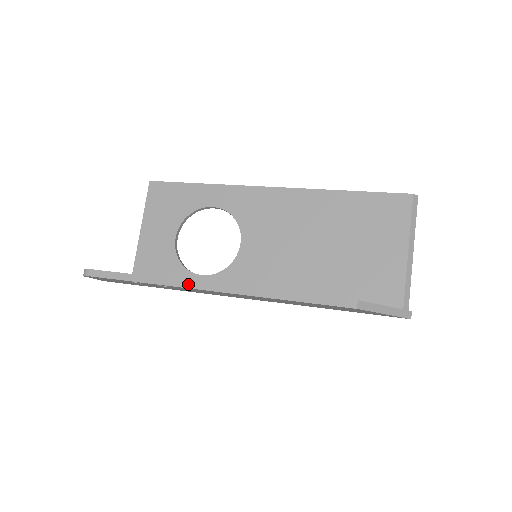
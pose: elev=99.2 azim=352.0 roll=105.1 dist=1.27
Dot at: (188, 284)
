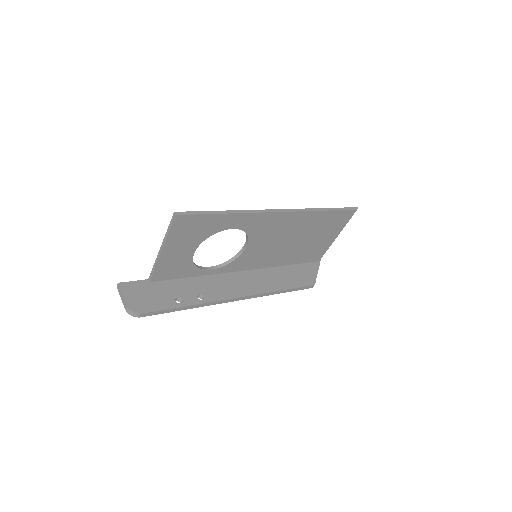
Dot at: (224, 302)
